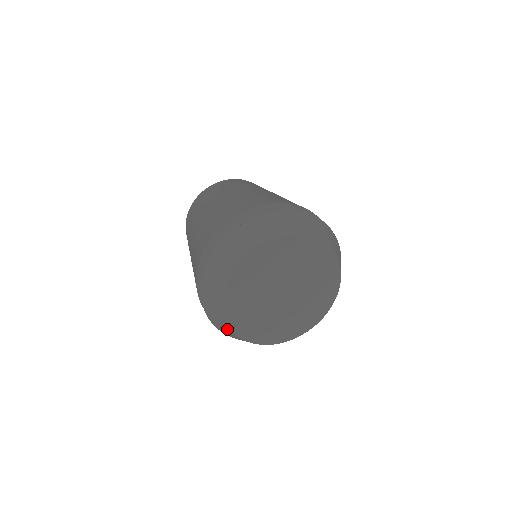
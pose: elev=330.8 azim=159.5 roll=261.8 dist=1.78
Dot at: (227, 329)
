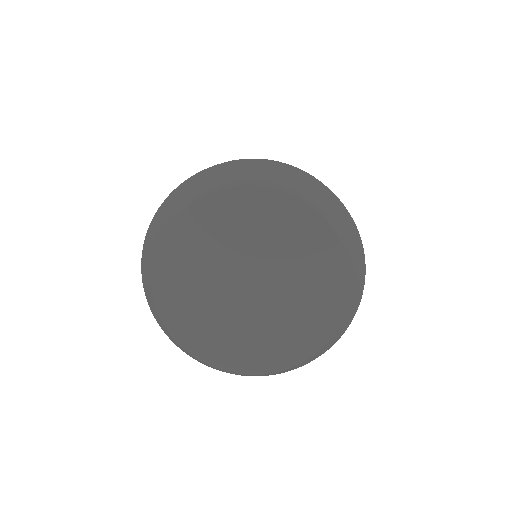
Dot at: (149, 270)
